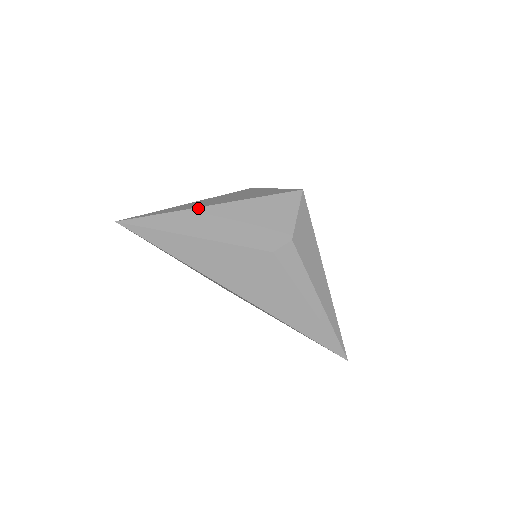
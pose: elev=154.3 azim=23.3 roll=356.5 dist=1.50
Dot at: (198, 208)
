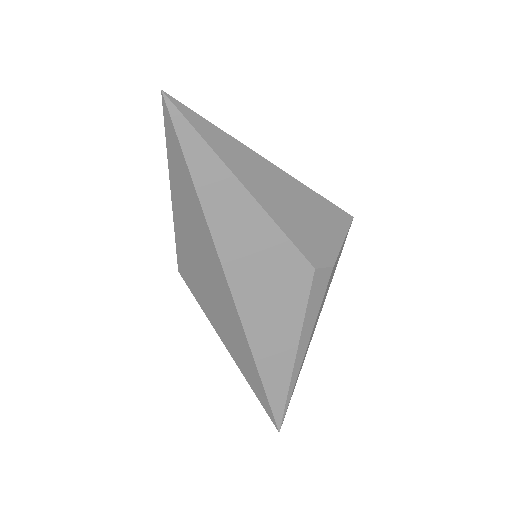
Dot at: (261, 156)
